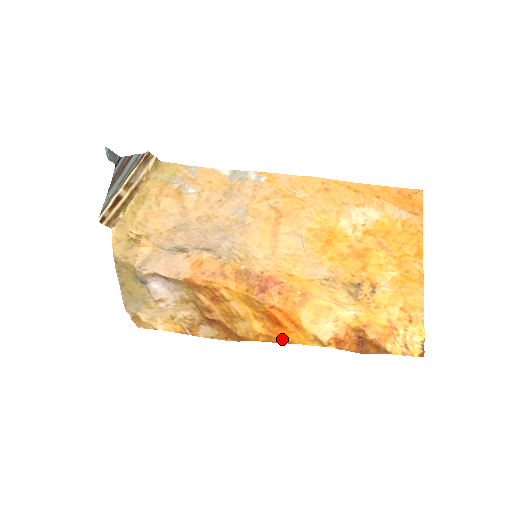
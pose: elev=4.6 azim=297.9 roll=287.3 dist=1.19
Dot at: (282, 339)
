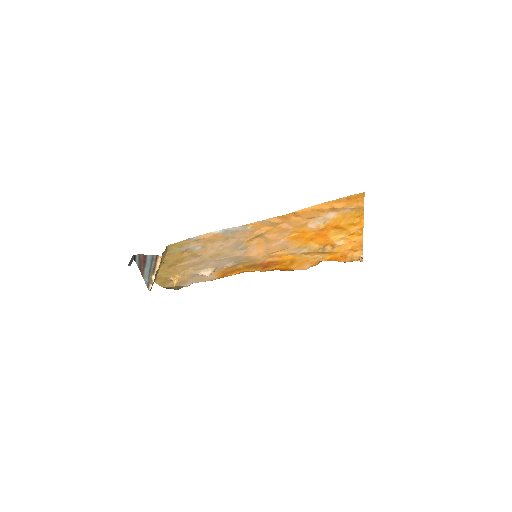
Dot at: occluded
